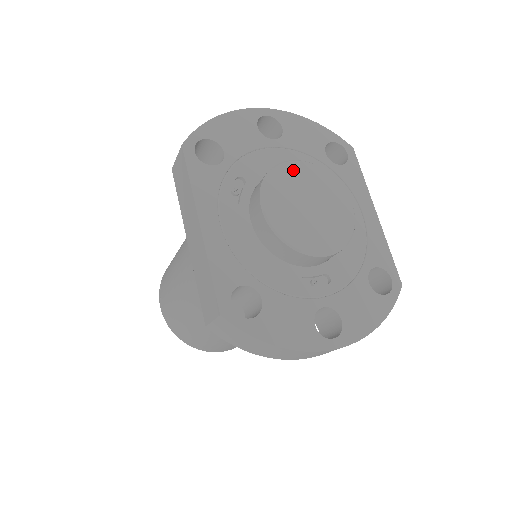
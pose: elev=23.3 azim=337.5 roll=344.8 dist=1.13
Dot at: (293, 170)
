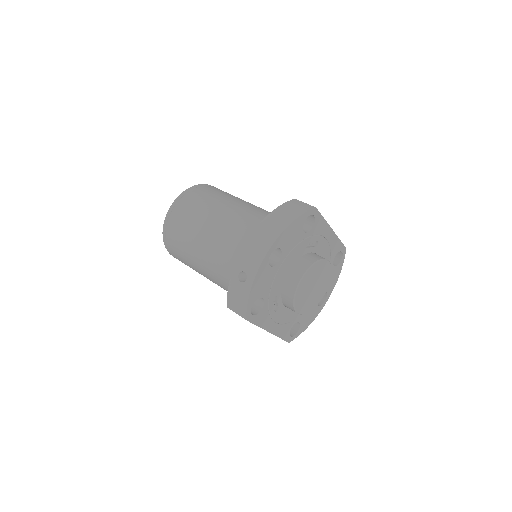
Dot at: (303, 283)
